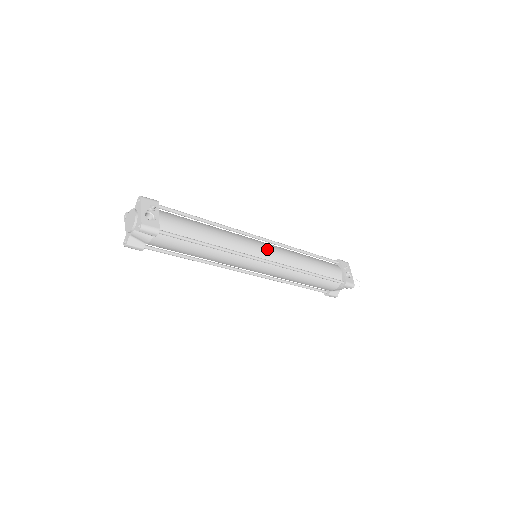
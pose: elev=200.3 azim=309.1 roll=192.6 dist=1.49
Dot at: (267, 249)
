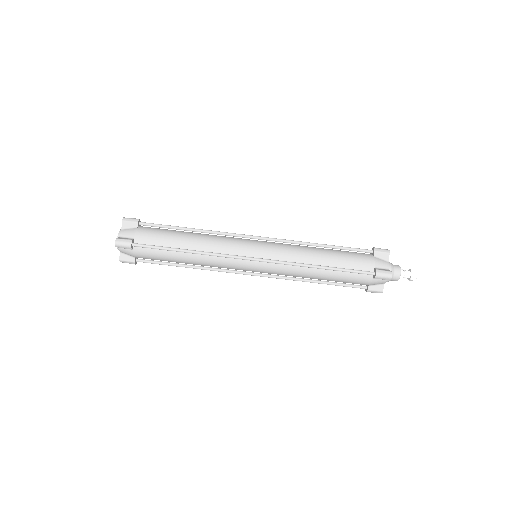
Dot at: occluded
